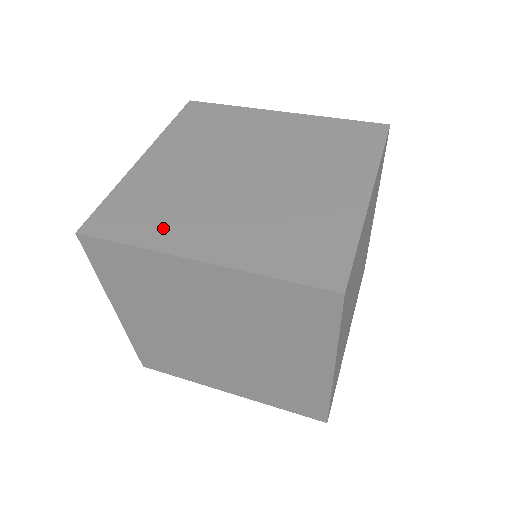
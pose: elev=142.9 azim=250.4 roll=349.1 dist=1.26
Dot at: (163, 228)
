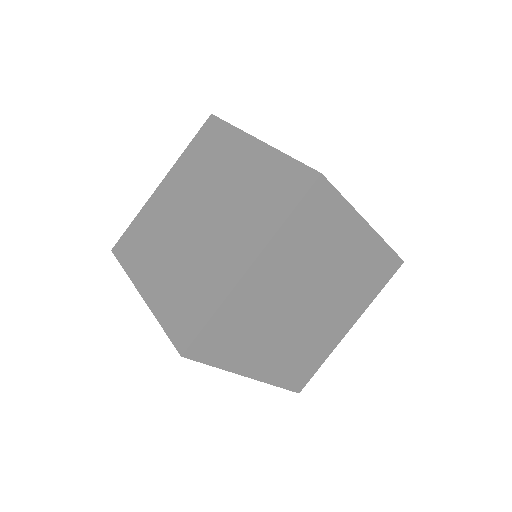
Dot at: (140, 260)
